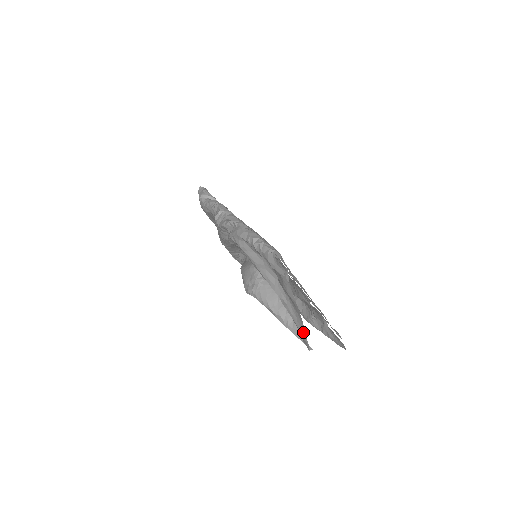
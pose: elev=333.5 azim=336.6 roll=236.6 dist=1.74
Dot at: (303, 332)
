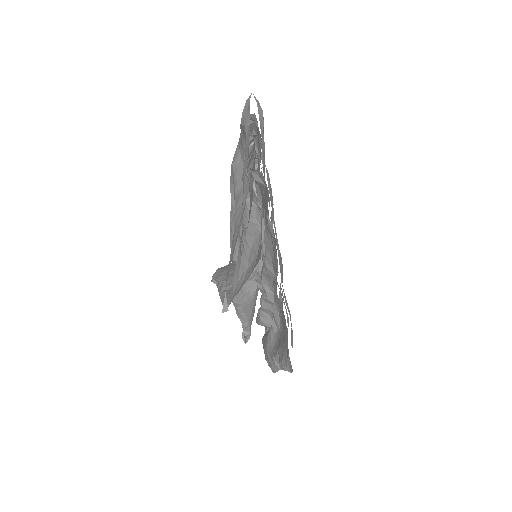
Dot at: occluded
